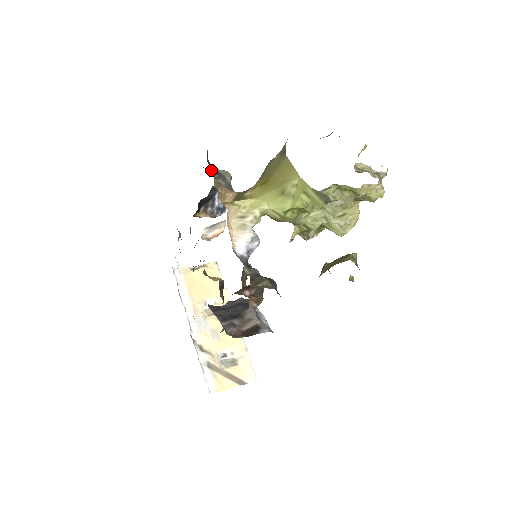
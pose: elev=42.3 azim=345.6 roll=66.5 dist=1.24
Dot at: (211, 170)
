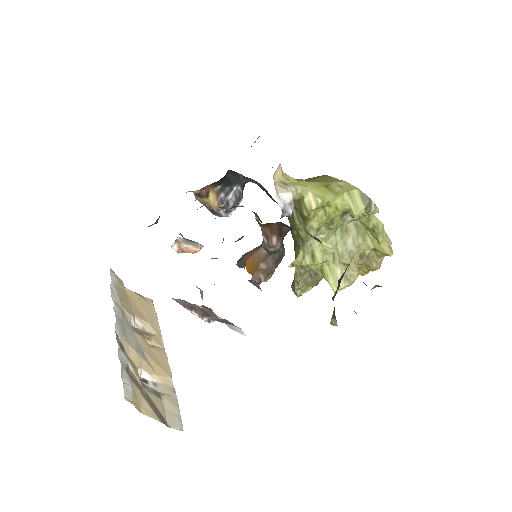
Dot at: occluded
